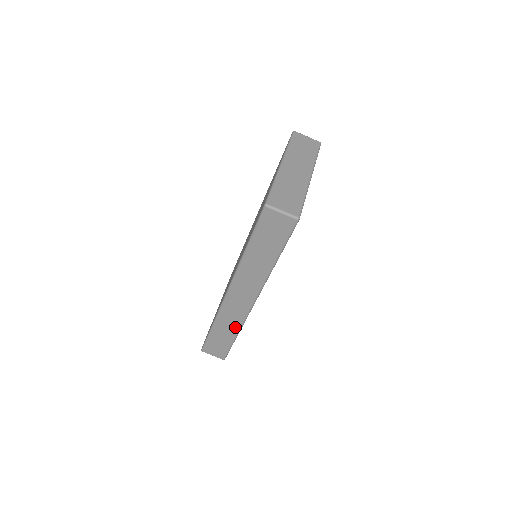
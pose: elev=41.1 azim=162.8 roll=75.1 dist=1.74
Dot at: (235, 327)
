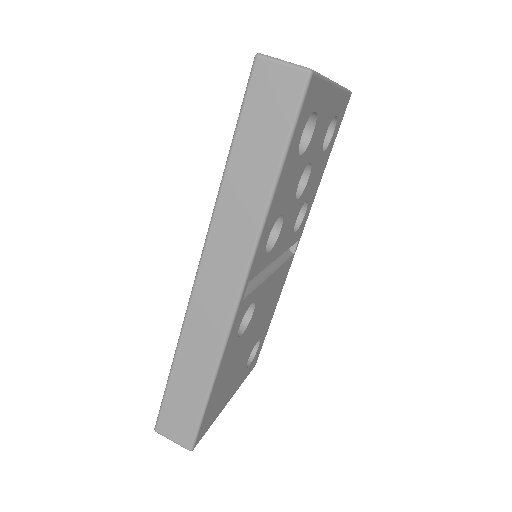
Dot at: (209, 359)
